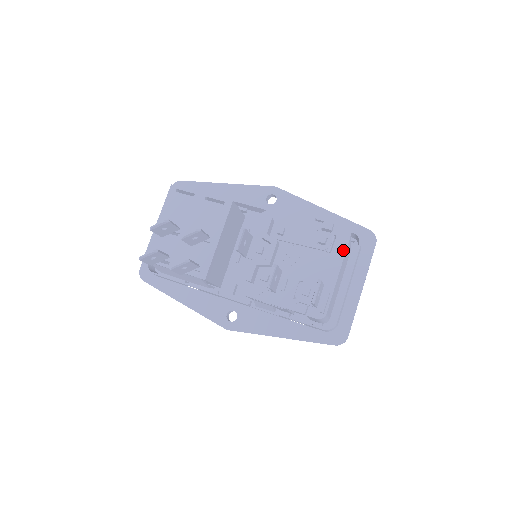
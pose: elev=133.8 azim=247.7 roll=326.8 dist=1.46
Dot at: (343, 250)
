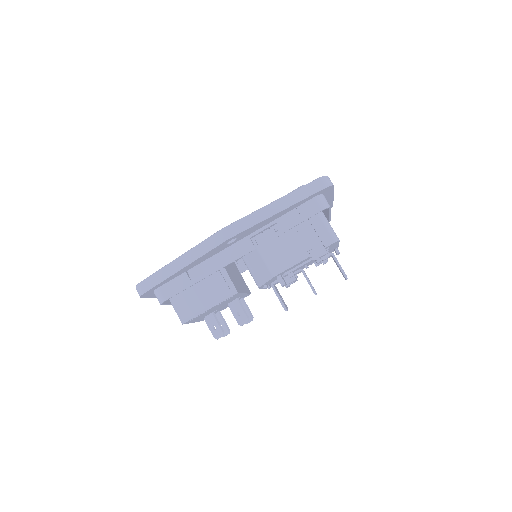
Dot at: occluded
